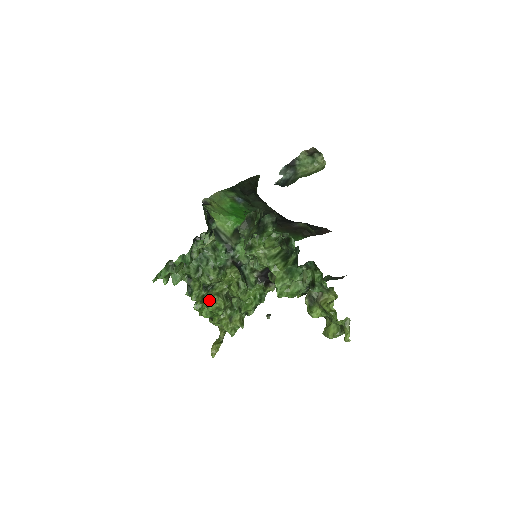
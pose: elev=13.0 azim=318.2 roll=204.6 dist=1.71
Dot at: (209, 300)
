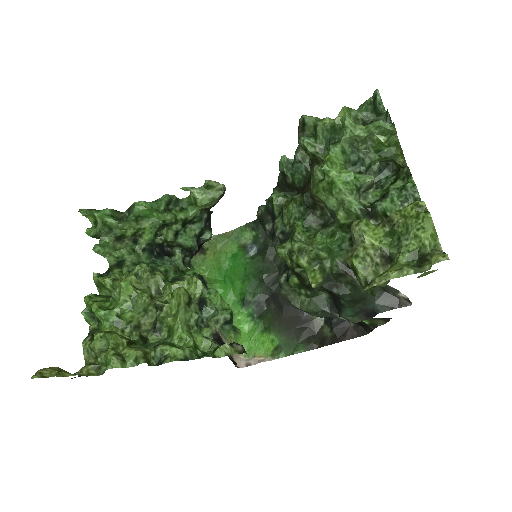
Dot at: (132, 278)
